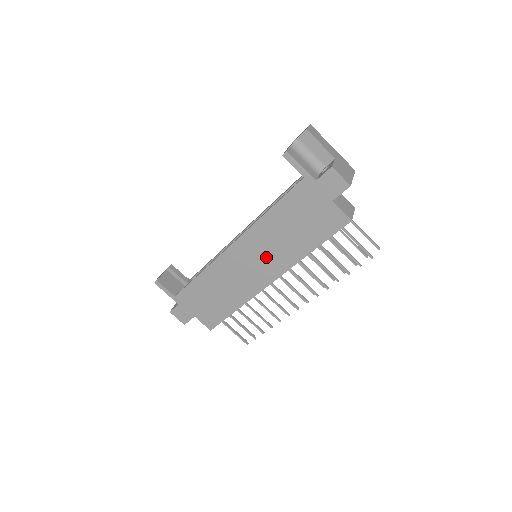
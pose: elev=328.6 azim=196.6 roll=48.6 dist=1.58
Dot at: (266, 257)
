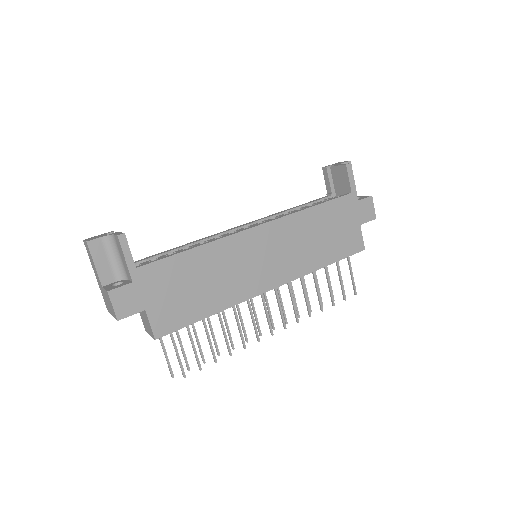
Dot at: (283, 256)
